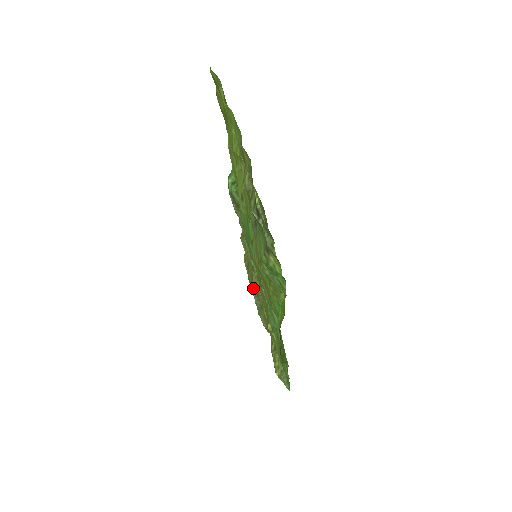
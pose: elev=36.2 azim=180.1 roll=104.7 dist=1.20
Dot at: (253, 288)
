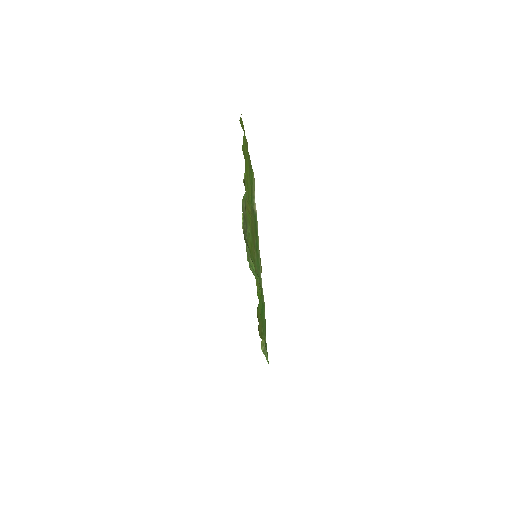
Dot at: occluded
